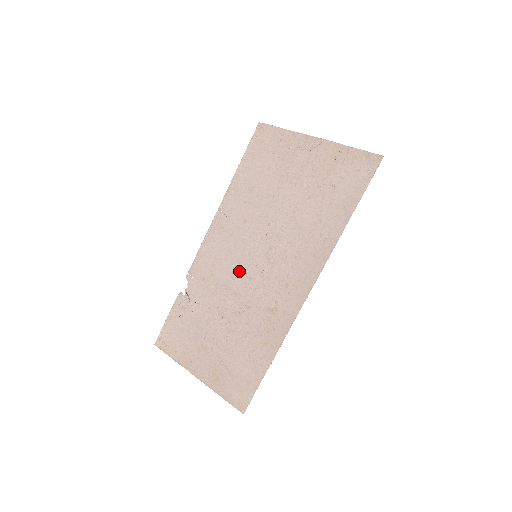
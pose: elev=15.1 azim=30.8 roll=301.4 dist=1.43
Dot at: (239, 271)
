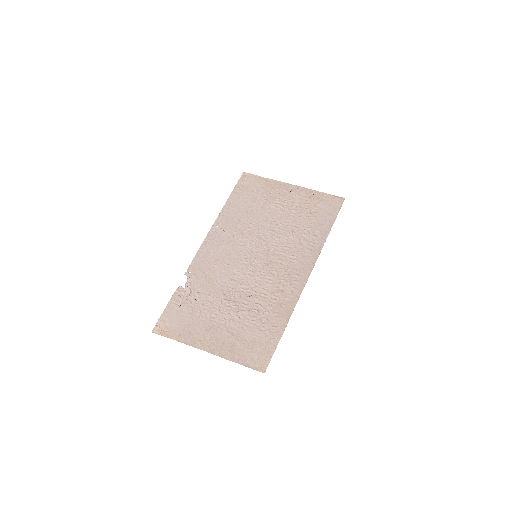
Dot at: (242, 267)
